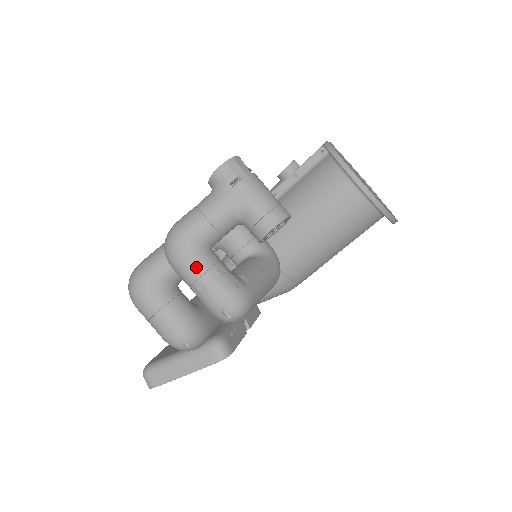
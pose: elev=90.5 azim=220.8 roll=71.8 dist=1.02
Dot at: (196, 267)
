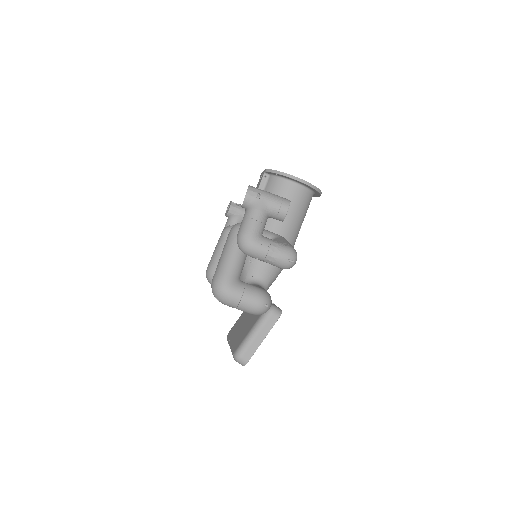
Dot at: (264, 245)
